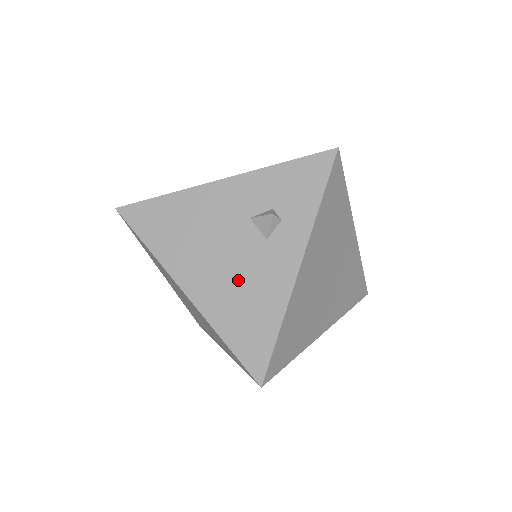
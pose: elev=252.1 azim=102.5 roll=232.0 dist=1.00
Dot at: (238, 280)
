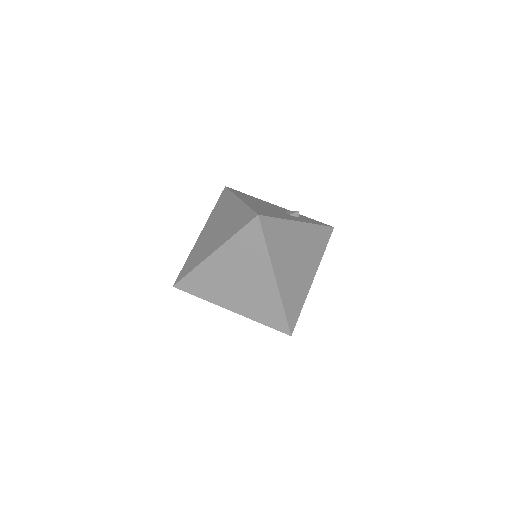
Dot at: (269, 209)
